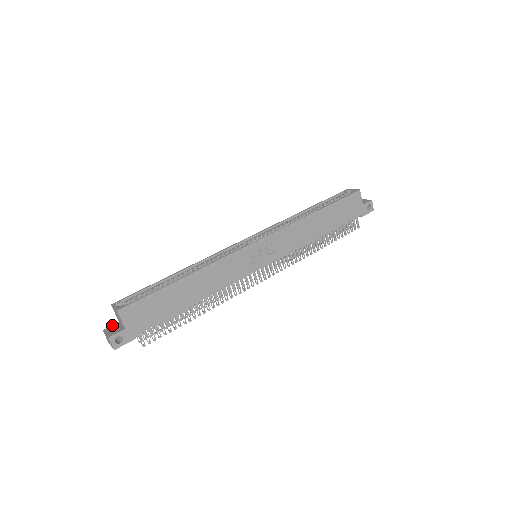
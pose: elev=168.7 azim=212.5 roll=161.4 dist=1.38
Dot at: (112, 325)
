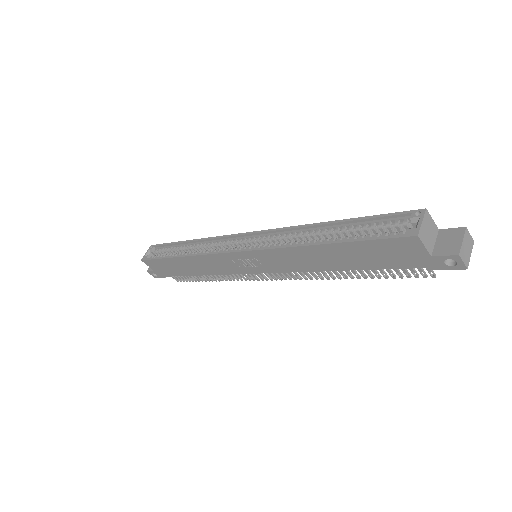
Dot at: occluded
